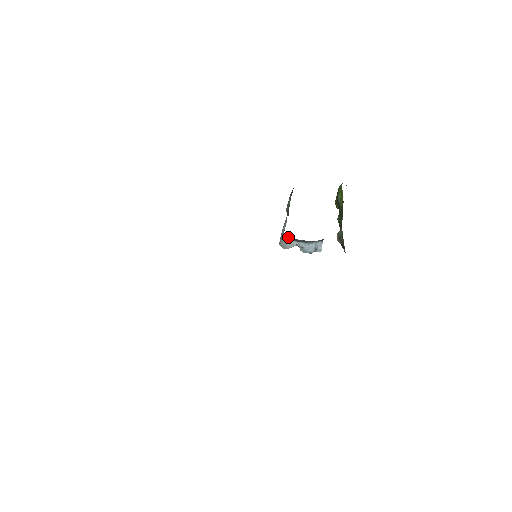
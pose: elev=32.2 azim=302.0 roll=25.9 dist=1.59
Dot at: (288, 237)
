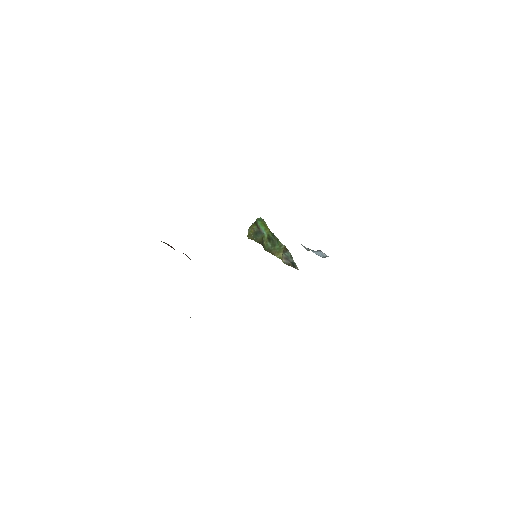
Dot at: occluded
